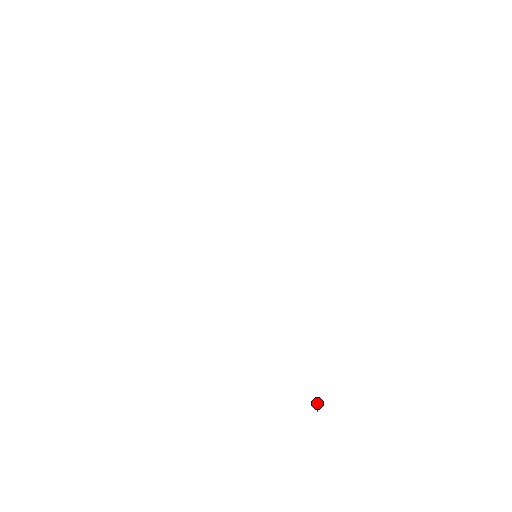
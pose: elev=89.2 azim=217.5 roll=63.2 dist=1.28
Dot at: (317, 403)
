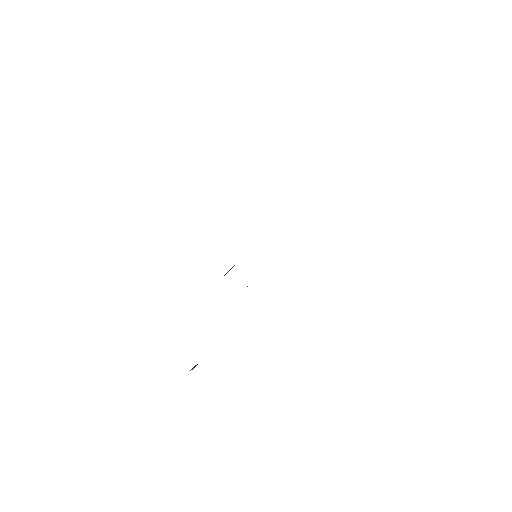
Dot at: (195, 366)
